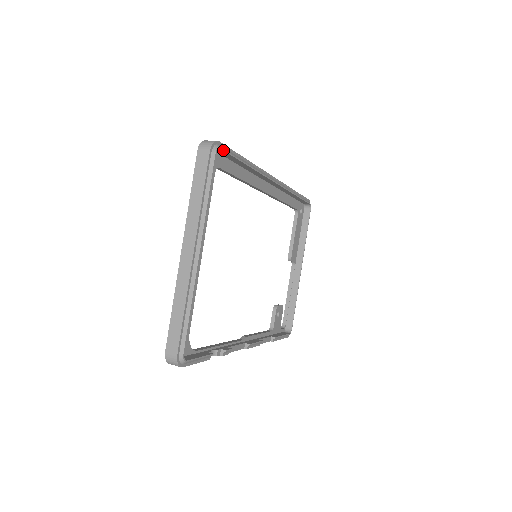
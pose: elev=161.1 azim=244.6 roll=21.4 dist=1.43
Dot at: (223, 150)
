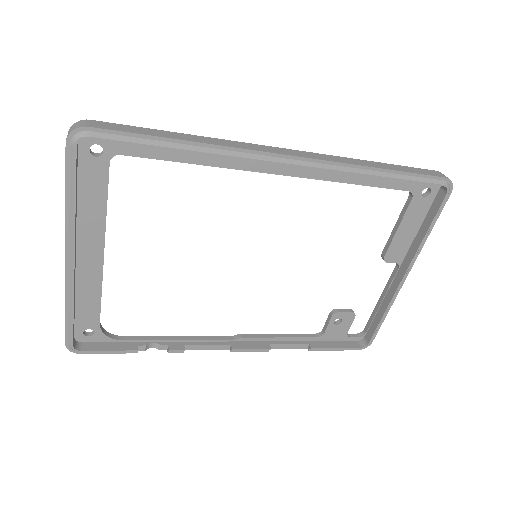
Dot at: (96, 139)
